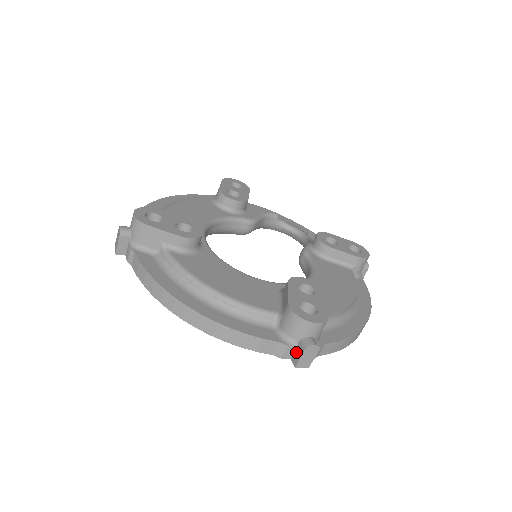
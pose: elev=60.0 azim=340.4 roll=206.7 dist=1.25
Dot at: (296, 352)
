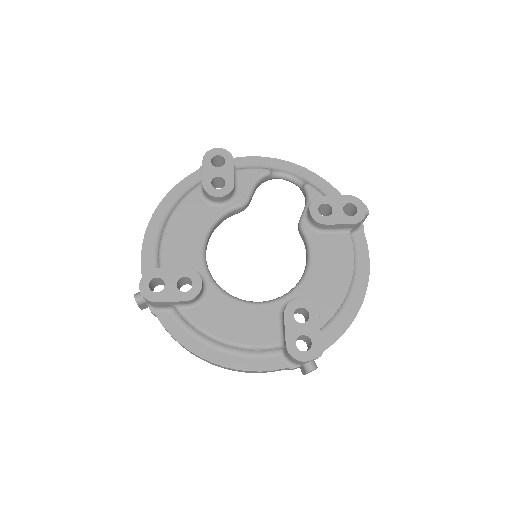
Dot at: (301, 368)
